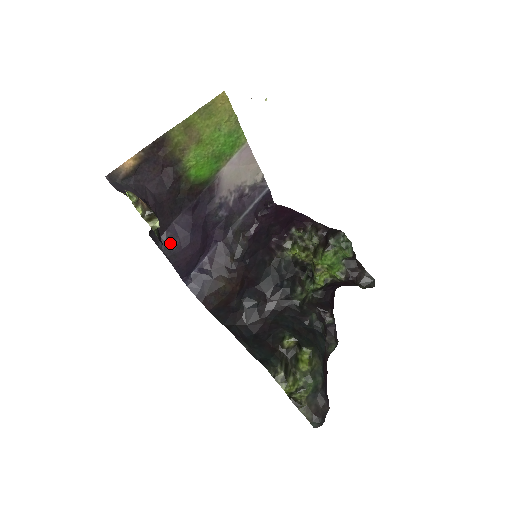
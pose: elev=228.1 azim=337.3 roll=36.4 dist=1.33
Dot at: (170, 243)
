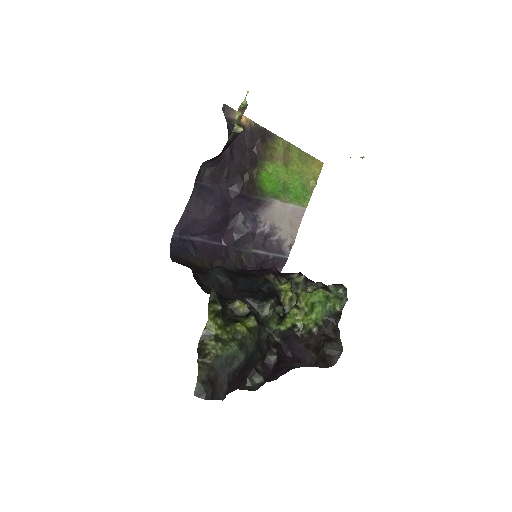
Dot at: (204, 190)
